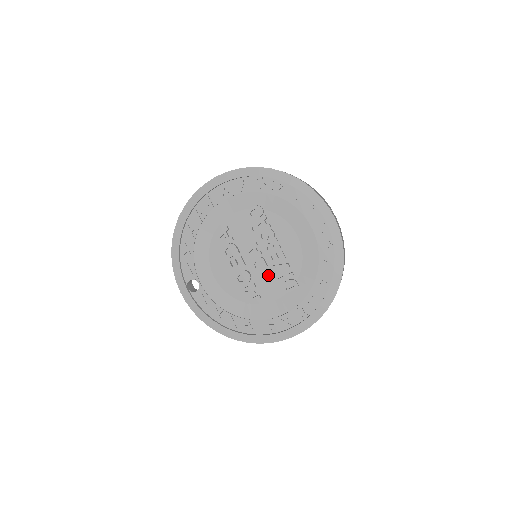
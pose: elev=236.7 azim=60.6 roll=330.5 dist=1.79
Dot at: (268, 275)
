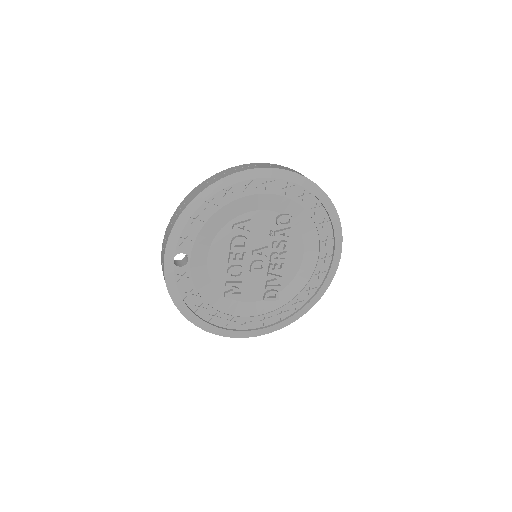
Dot at: (258, 279)
